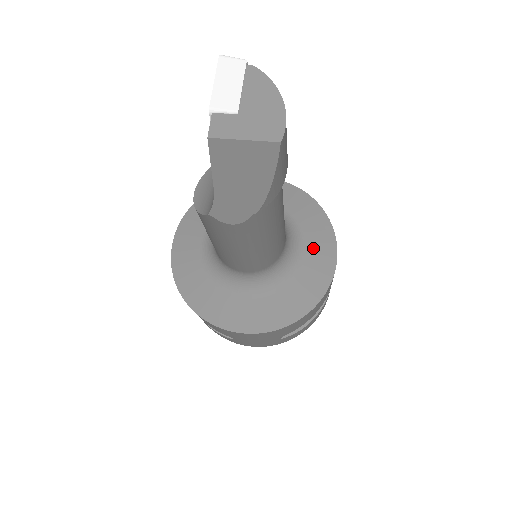
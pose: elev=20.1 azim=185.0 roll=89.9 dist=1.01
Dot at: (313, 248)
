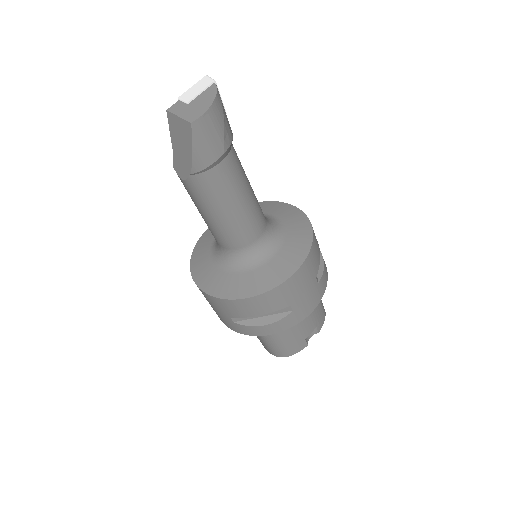
Dot at: (279, 261)
